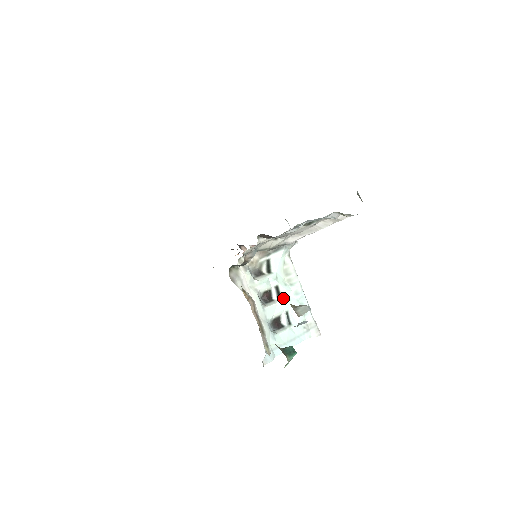
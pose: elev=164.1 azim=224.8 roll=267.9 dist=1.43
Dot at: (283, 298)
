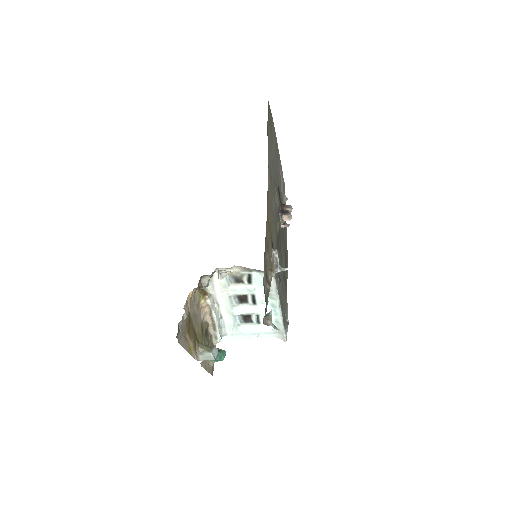
Dot at: (257, 305)
